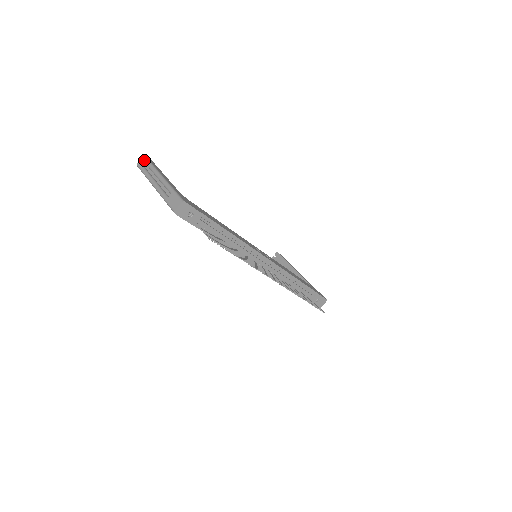
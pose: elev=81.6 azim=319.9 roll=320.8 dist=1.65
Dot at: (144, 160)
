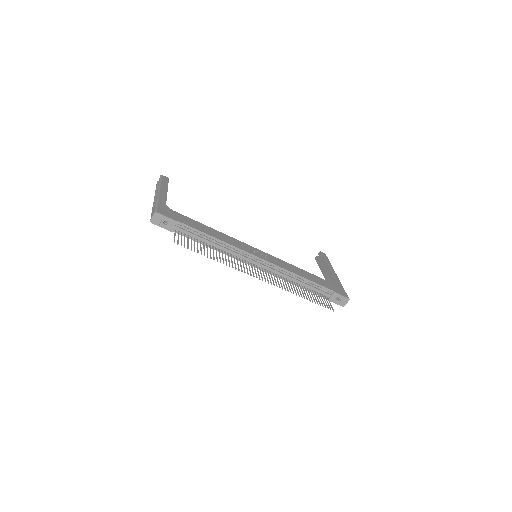
Dot at: (159, 179)
